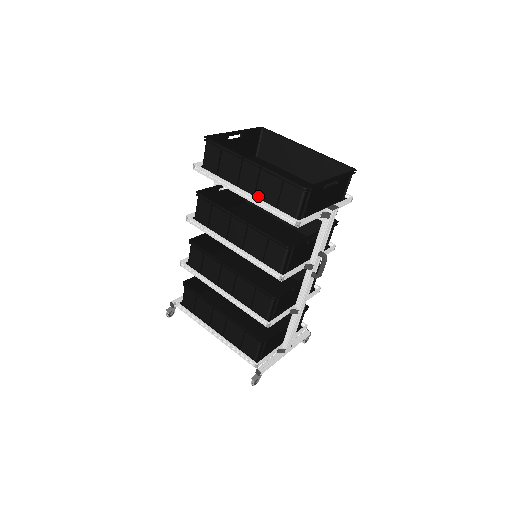
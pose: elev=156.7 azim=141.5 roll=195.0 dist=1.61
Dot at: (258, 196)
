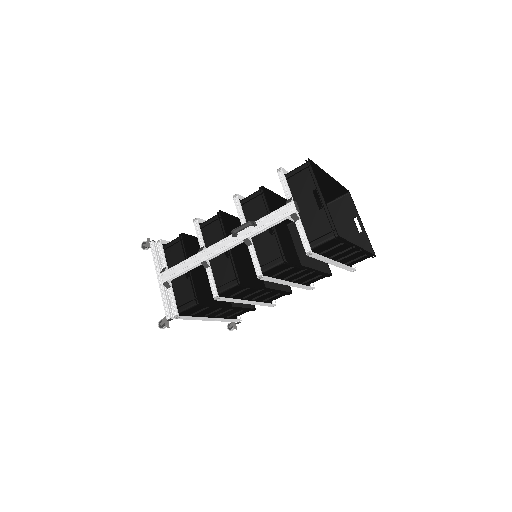
Dot at: (340, 260)
